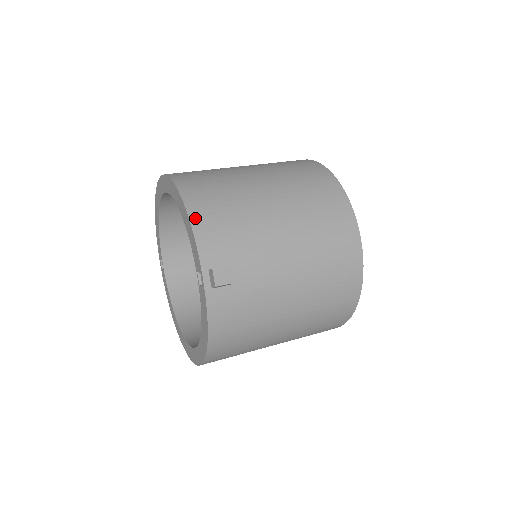
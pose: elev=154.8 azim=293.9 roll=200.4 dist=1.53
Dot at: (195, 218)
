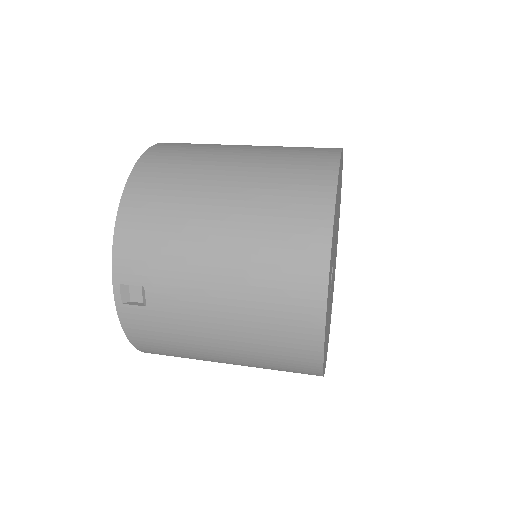
Dot at: (122, 223)
